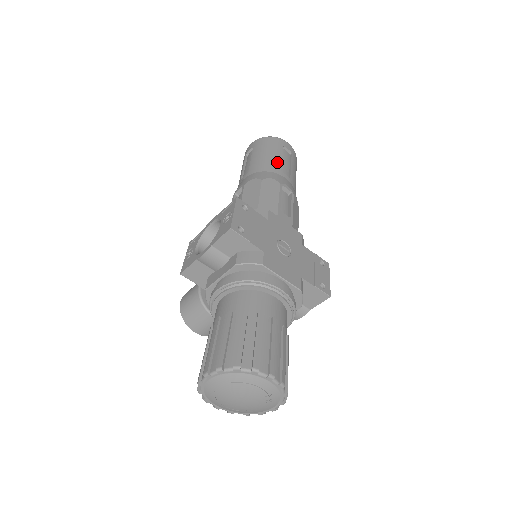
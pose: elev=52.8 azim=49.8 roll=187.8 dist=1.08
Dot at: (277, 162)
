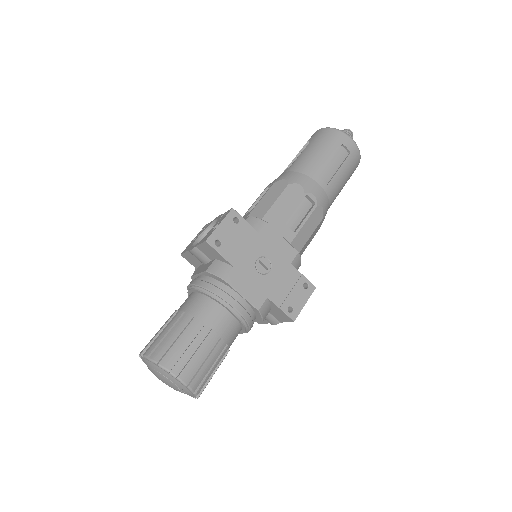
Dot at: (321, 164)
